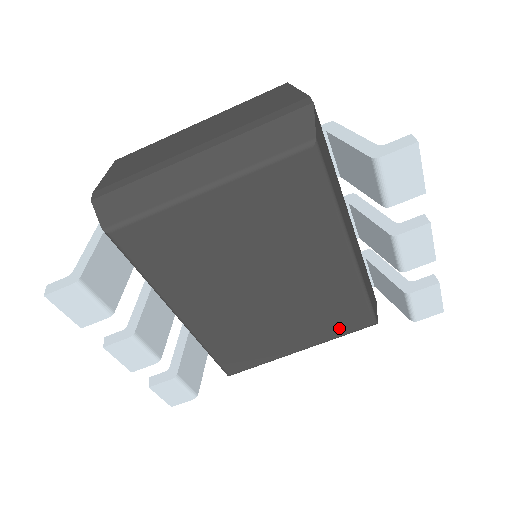
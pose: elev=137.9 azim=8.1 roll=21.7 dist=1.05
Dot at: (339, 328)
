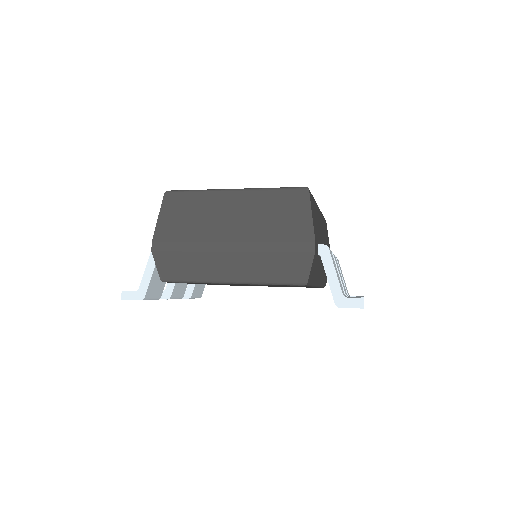
Dot at: occluded
